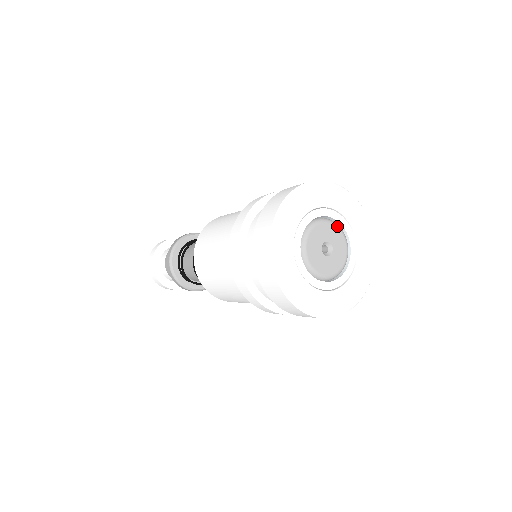
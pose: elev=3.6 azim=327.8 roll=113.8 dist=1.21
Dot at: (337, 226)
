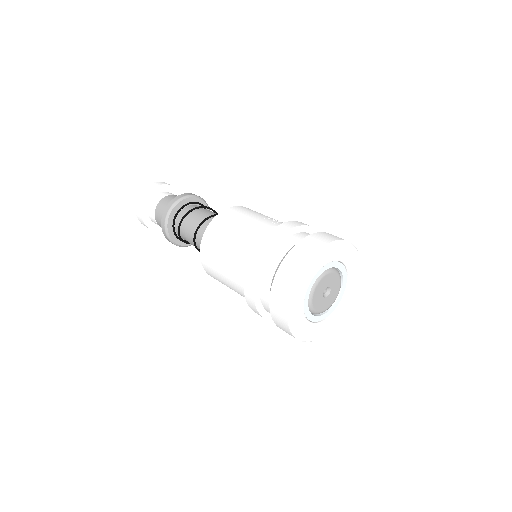
Dot at: (326, 274)
